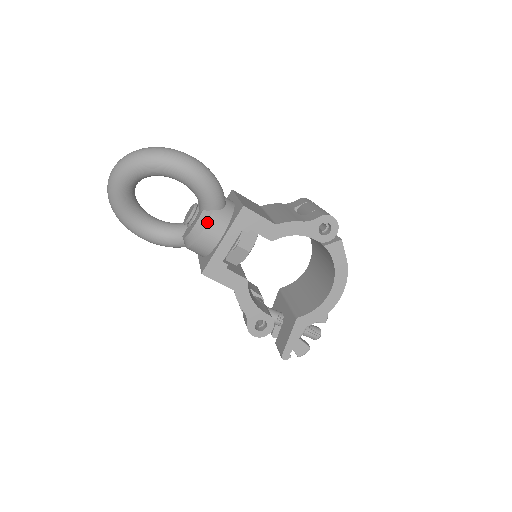
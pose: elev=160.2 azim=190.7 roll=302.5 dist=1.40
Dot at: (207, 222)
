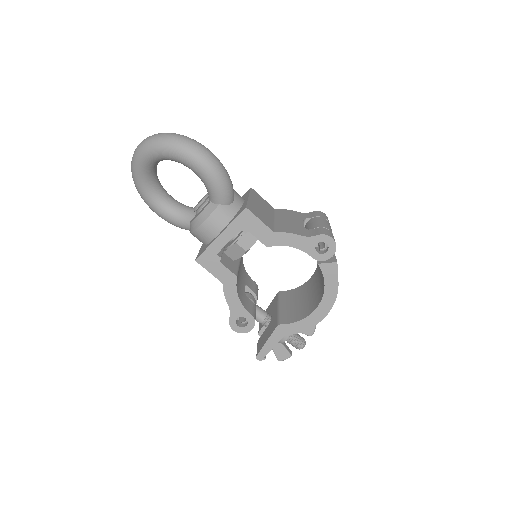
Dot at: (210, 214)
